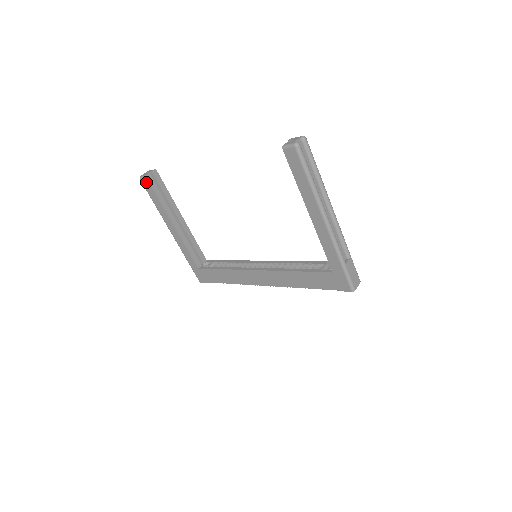
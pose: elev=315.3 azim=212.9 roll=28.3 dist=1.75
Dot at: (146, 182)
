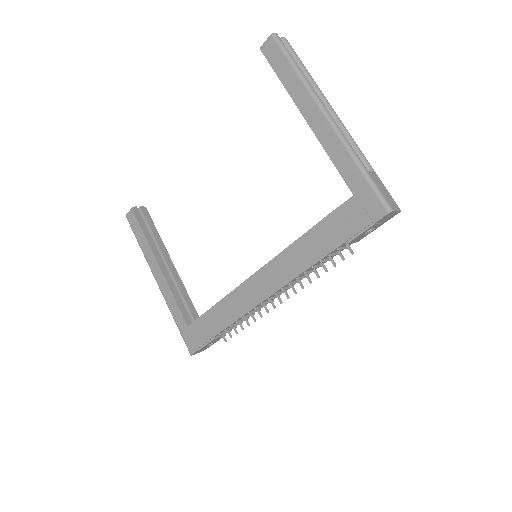
Dot at: (132, 216)
